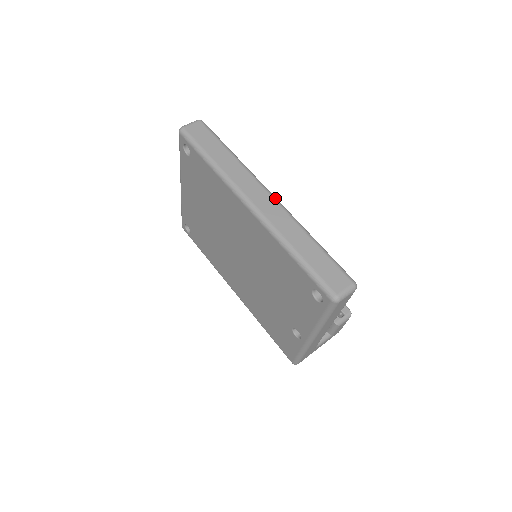
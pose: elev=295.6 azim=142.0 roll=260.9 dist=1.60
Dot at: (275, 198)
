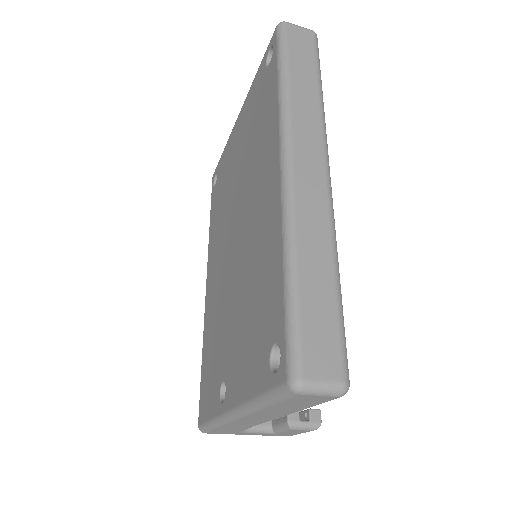
Dot at: (329, 180)
